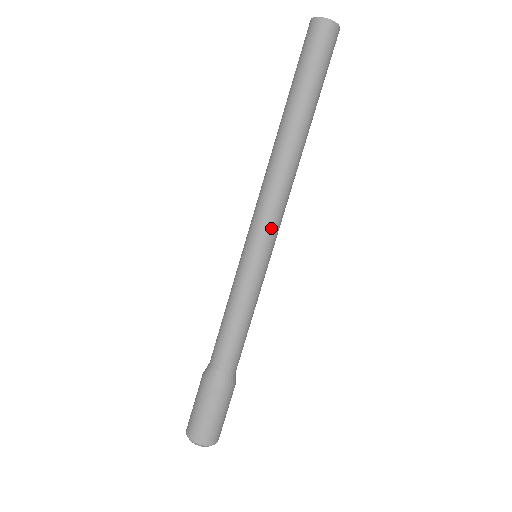
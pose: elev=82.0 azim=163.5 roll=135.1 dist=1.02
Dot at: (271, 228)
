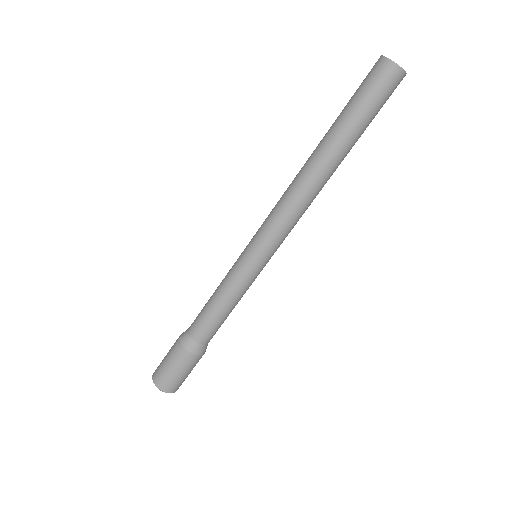
Dot at: (282, 241)
